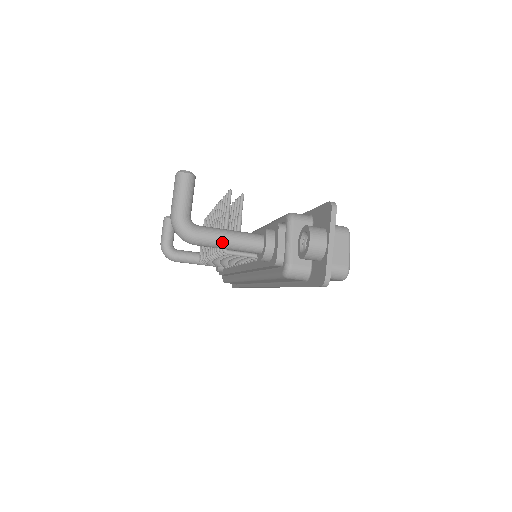
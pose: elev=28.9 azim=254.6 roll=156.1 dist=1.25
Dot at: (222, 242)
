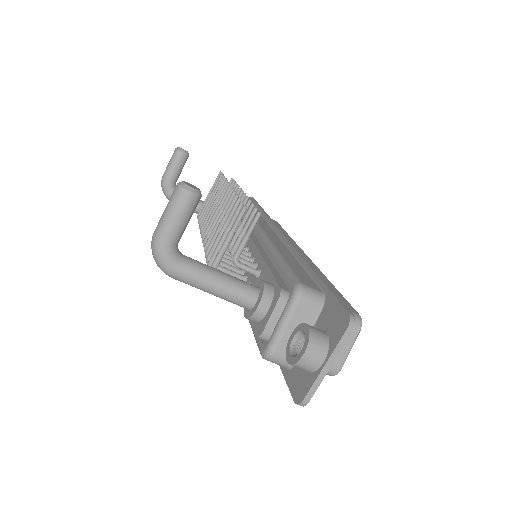
Dot at: (205, 288)
